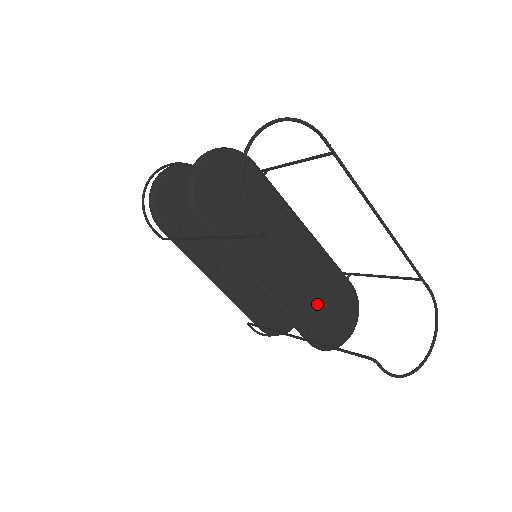
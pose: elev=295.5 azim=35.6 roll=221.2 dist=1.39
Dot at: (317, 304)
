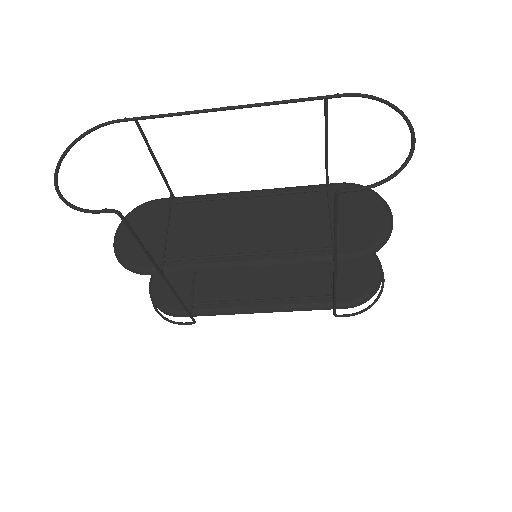
Dot at: (317, 227)
